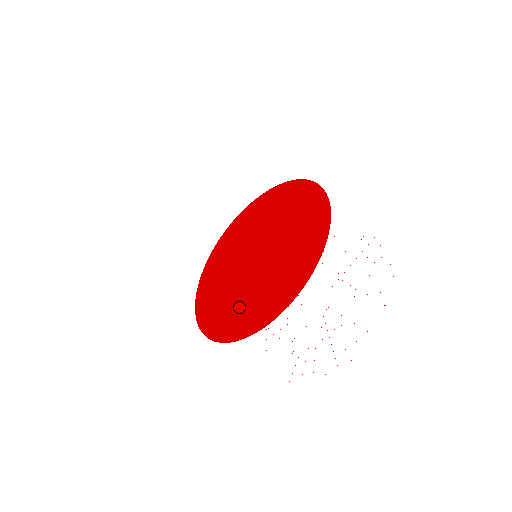
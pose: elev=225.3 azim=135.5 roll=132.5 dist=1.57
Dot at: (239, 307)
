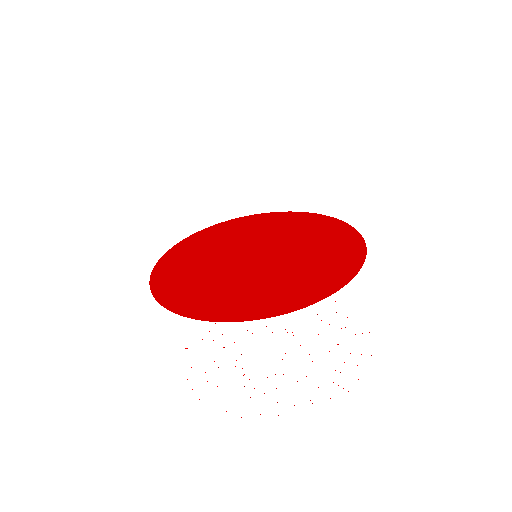
Dot at: (220, 291)
